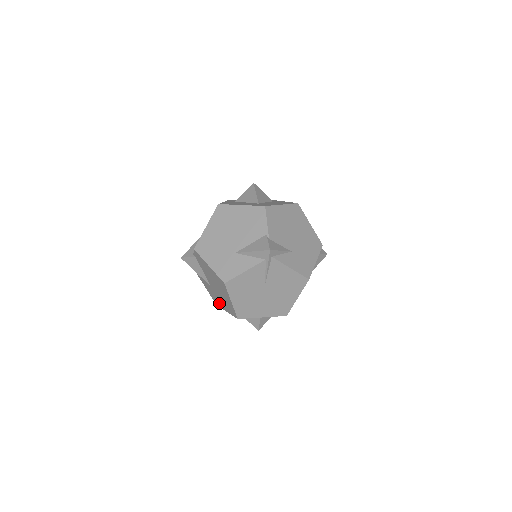
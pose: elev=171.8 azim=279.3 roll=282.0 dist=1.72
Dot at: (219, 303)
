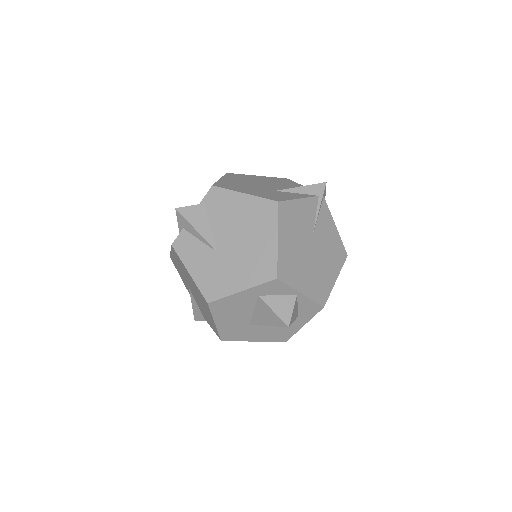
Dot at: (224, 285)
